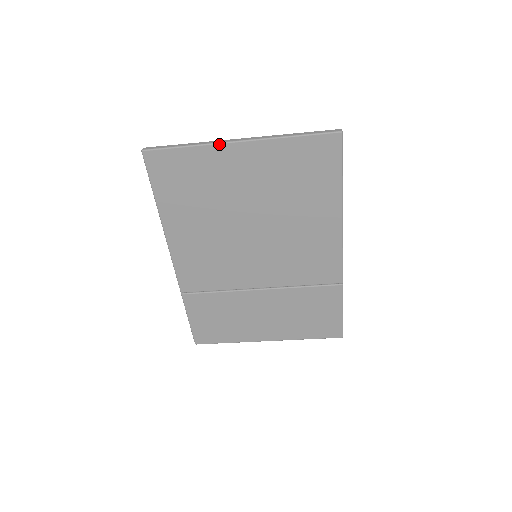
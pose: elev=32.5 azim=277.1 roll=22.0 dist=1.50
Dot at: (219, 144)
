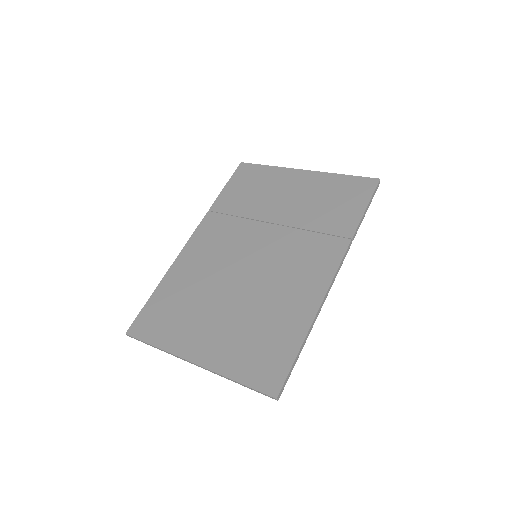
Dot at: (180, 358)
